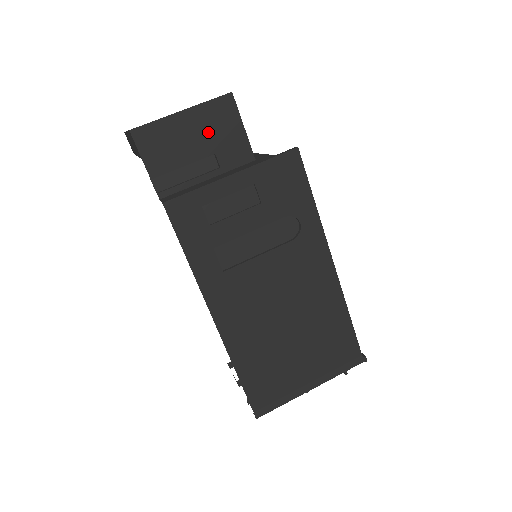
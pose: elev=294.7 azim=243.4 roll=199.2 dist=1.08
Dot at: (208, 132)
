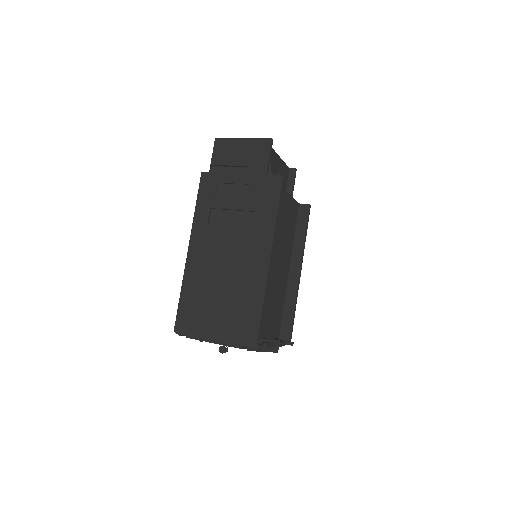
Dot at: (249, 154)
